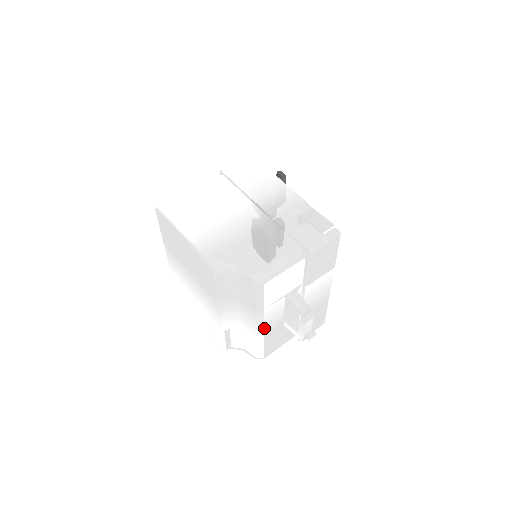
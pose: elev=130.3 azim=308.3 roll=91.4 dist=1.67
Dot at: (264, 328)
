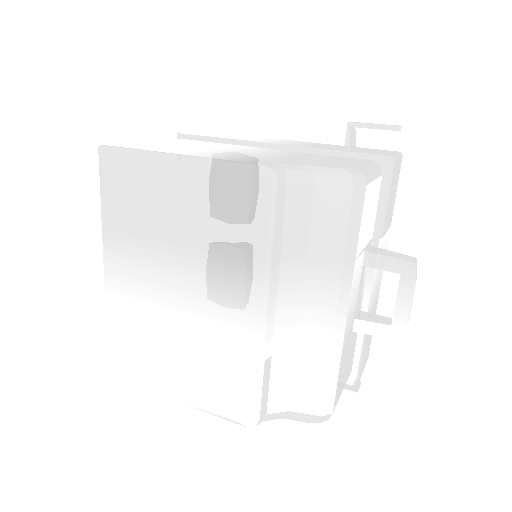
Dot at: (346, 319)
